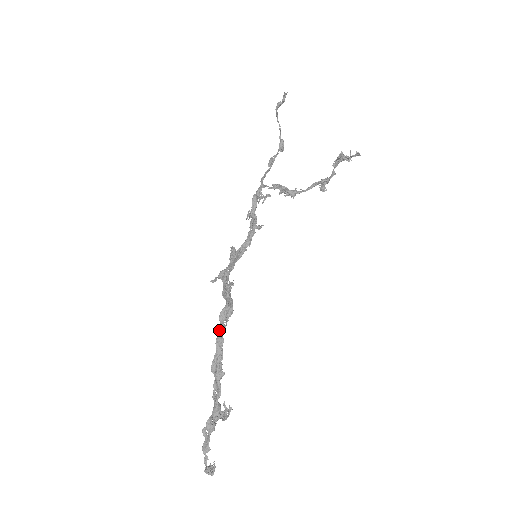
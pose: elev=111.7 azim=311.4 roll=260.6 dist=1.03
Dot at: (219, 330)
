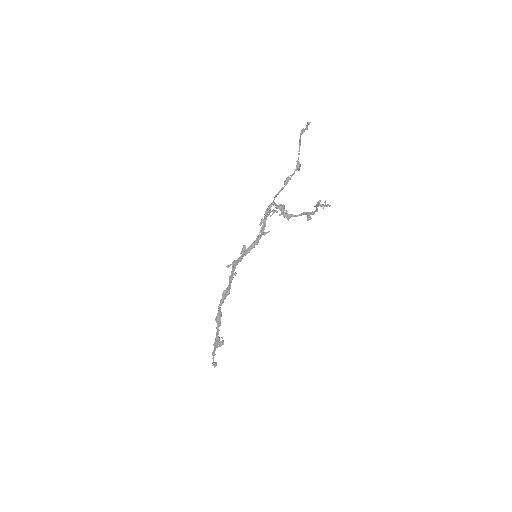
Dot at: (220, 302)
